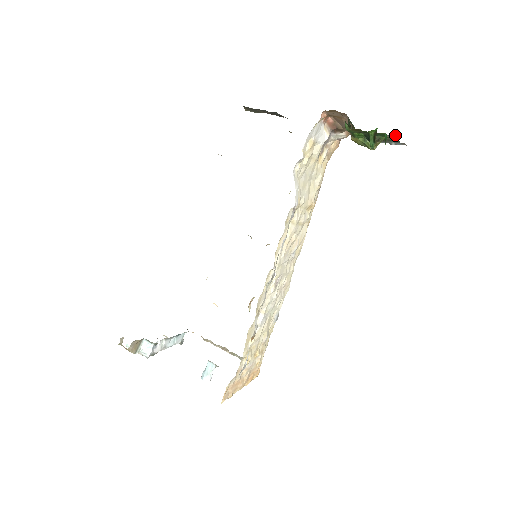
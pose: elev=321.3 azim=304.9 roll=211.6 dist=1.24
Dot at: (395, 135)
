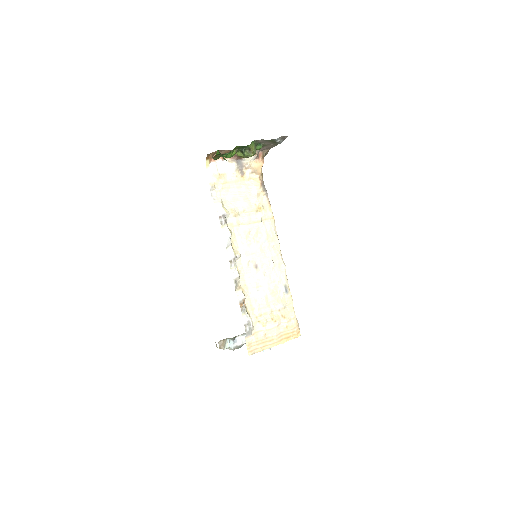
Dot at: (255, 140)
